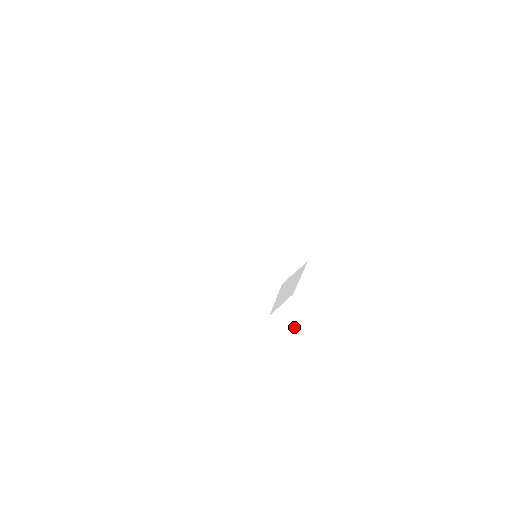
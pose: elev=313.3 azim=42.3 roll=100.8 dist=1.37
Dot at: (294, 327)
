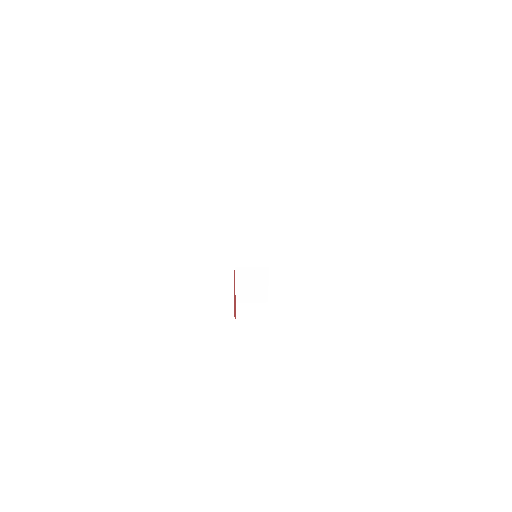
Dot at: (243, 320)
